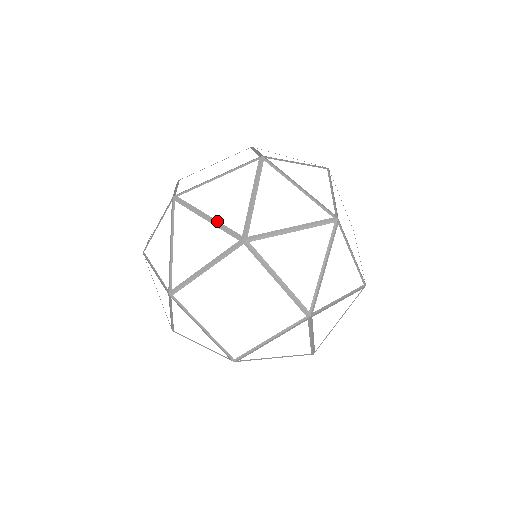
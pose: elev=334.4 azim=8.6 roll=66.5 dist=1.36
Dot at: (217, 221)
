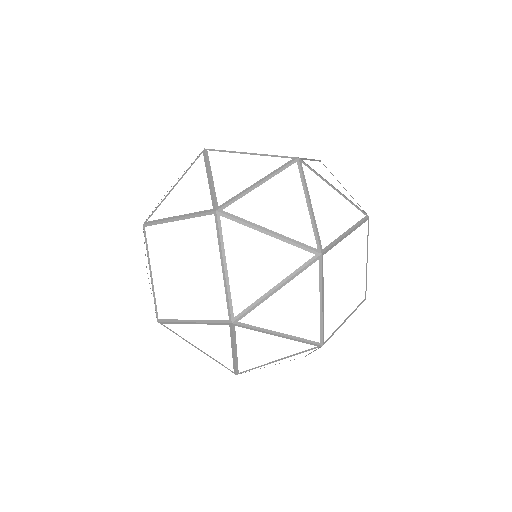
Dot at: (213, 184)
